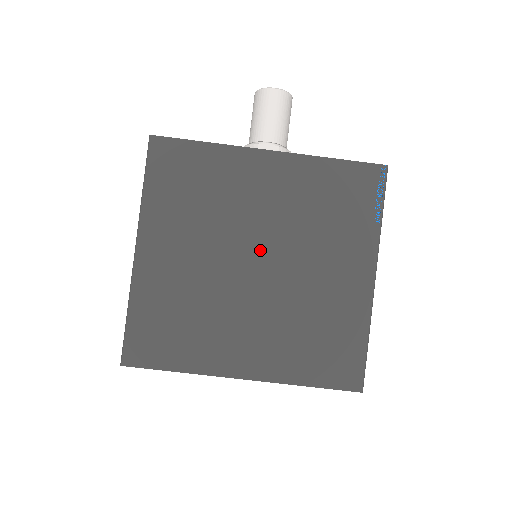
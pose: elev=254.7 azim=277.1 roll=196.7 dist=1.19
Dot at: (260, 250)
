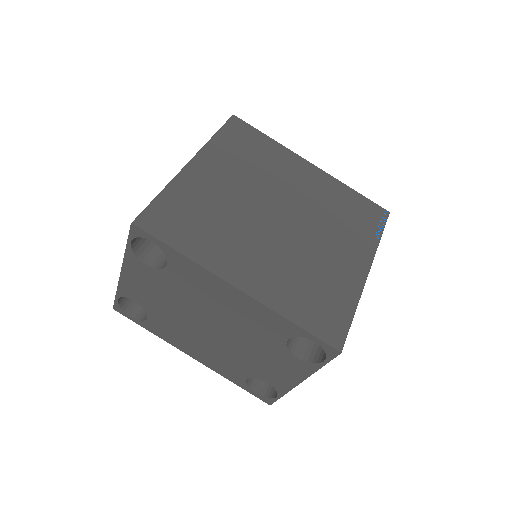
Dot at: (286, 210)
